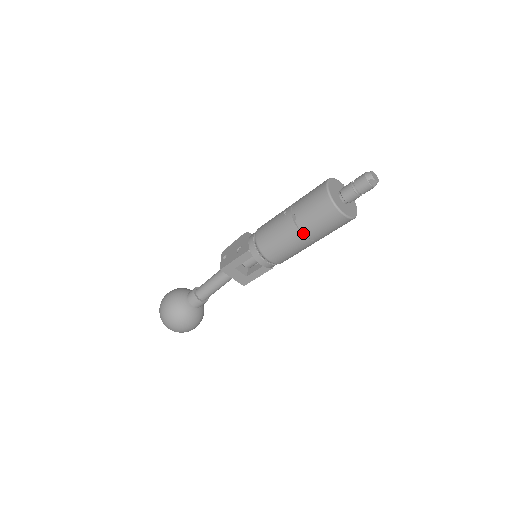
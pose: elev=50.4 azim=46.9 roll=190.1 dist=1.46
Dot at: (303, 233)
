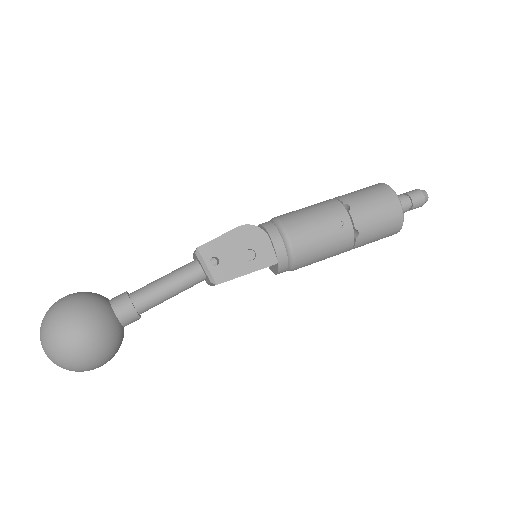
Dot at: occluded
